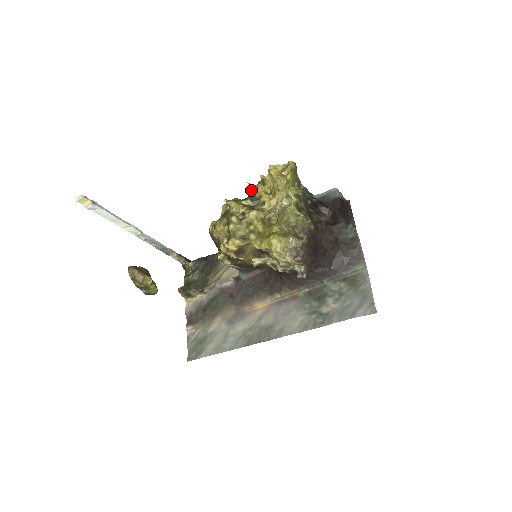
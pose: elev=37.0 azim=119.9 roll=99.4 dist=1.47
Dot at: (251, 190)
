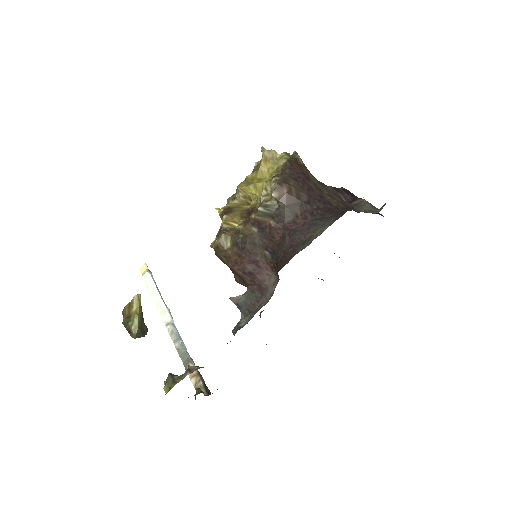
Dot at: occluded
